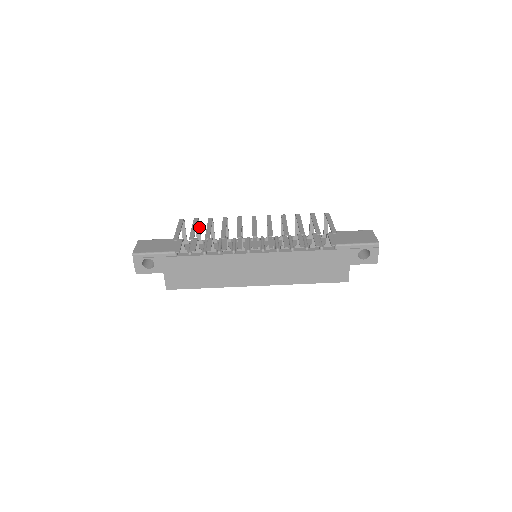
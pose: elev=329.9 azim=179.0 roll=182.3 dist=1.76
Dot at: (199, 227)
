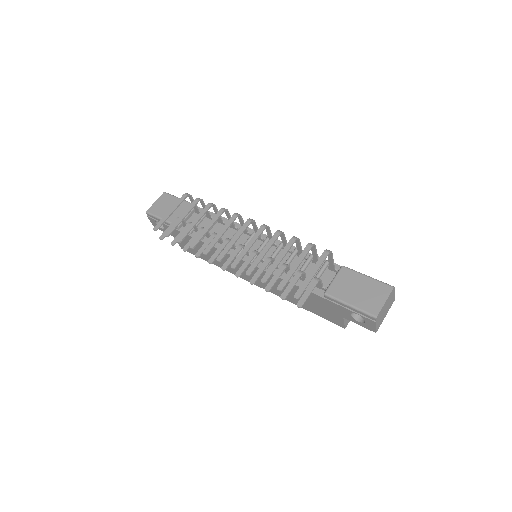
Dot at: occluded
